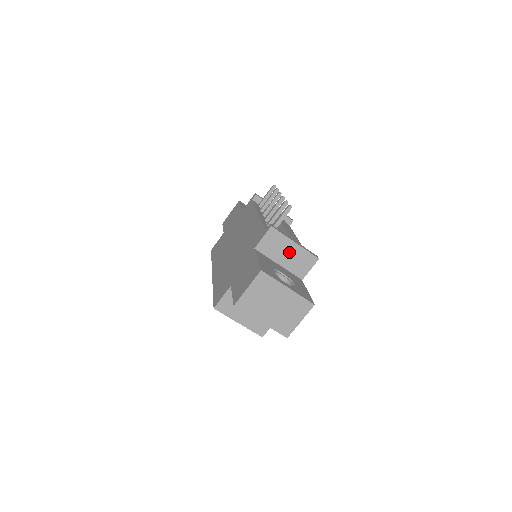
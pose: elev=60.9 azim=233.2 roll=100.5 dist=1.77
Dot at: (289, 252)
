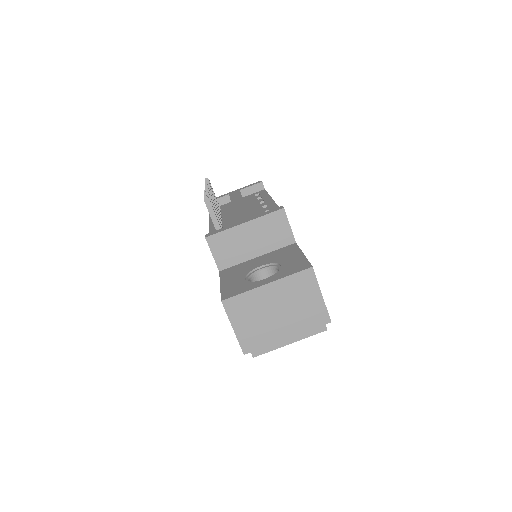
Dot at: (250, 237)
